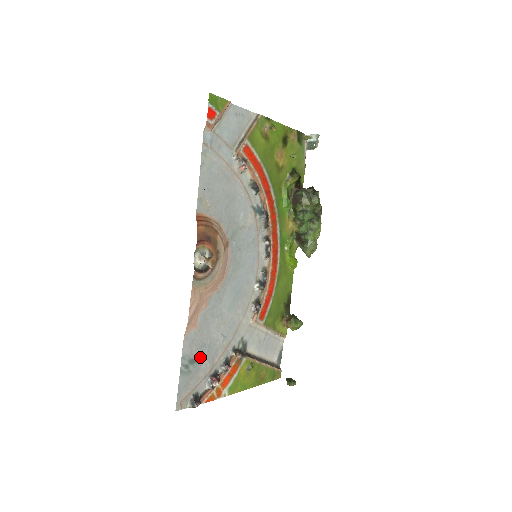
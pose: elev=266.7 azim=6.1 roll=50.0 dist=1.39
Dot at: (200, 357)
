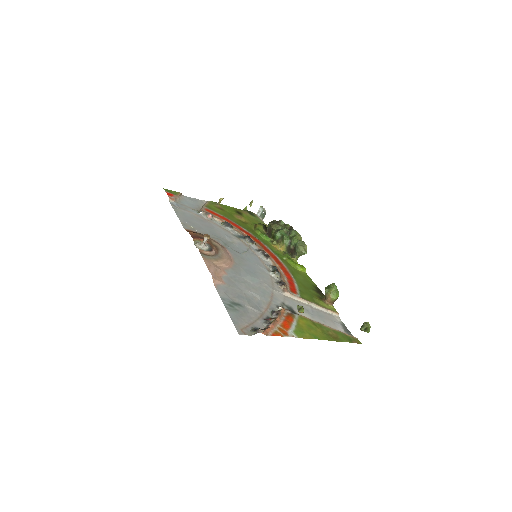
Dot at: (242, 304)
